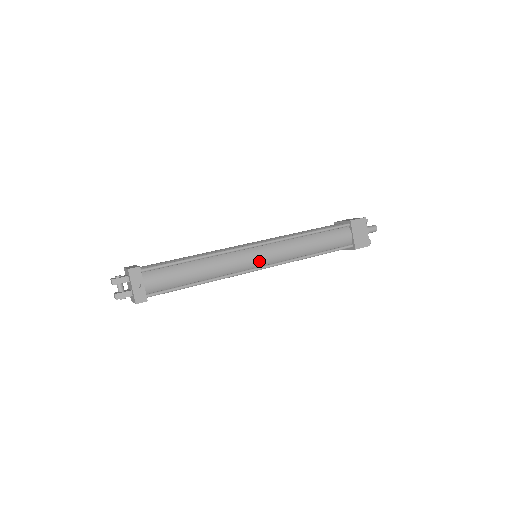
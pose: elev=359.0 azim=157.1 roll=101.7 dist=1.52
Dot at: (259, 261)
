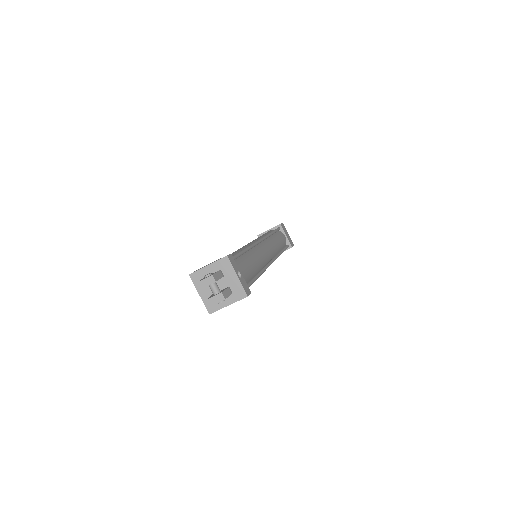
Dot at: (269, 255)
